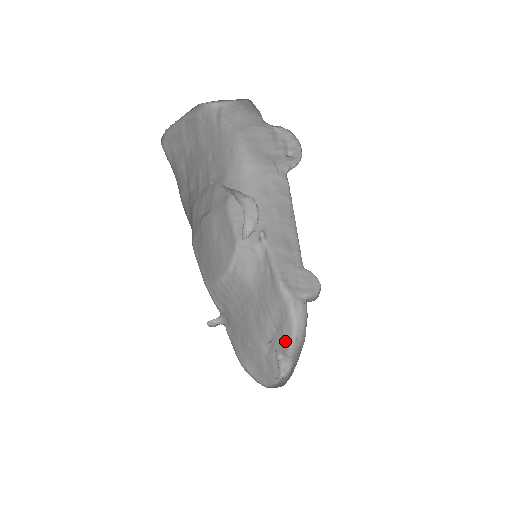
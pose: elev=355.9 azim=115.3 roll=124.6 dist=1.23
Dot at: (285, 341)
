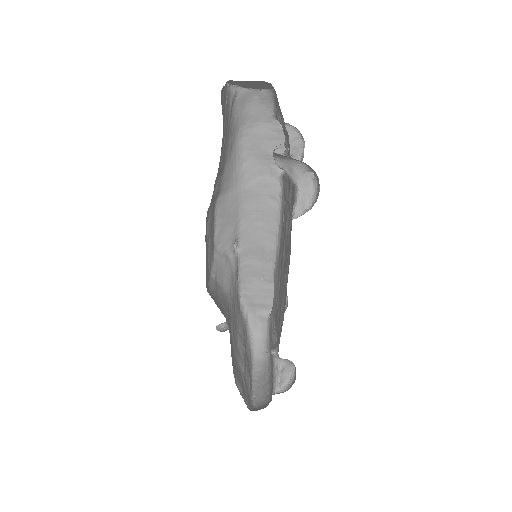
Dot at: (249, 363)
